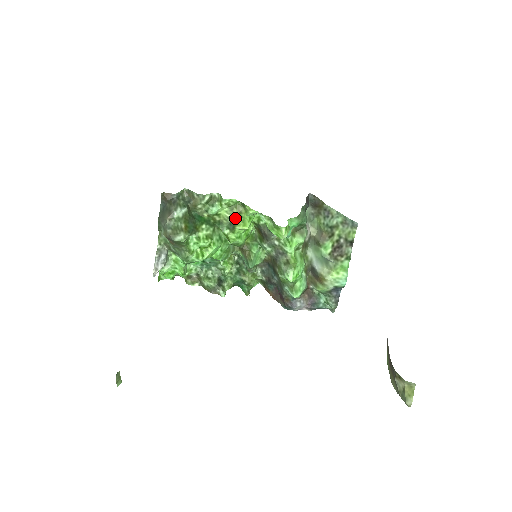
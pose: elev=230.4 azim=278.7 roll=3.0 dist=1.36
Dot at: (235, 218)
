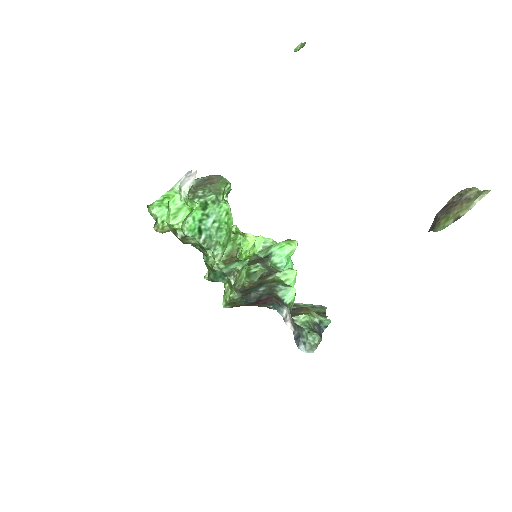
Dot at: occluded
